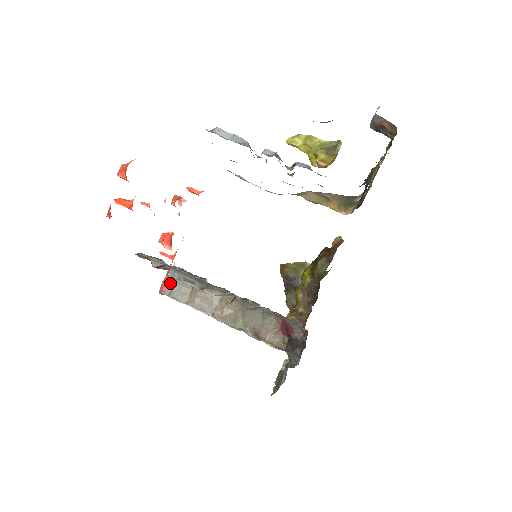
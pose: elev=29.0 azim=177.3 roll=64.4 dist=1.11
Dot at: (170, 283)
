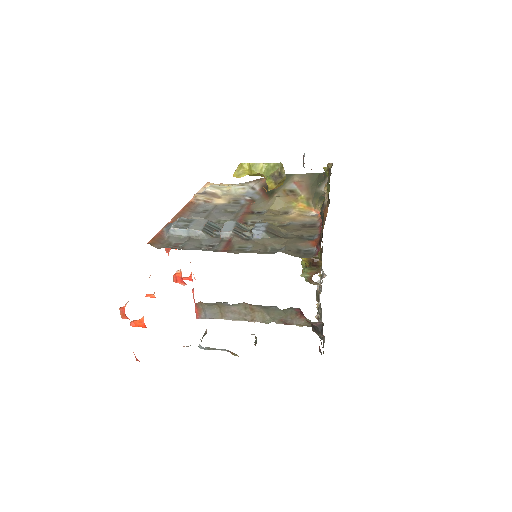
Dot at: (201, 310)
